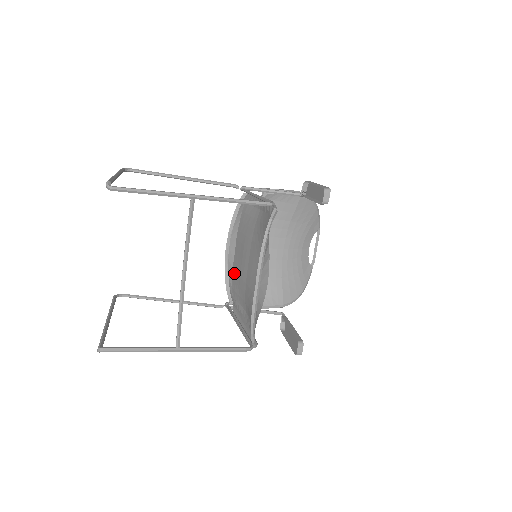
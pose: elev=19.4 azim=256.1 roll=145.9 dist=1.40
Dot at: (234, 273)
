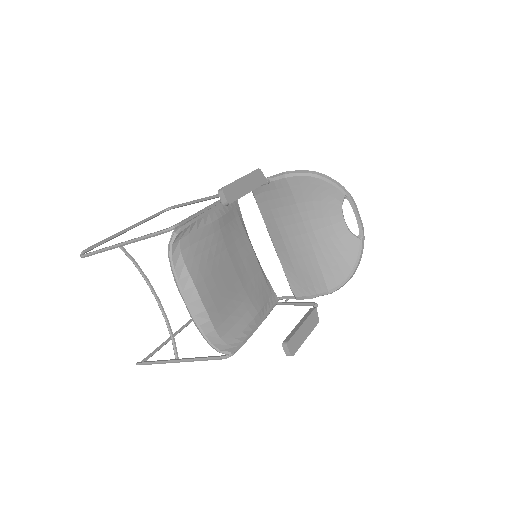
Dot at: (259, 273)
